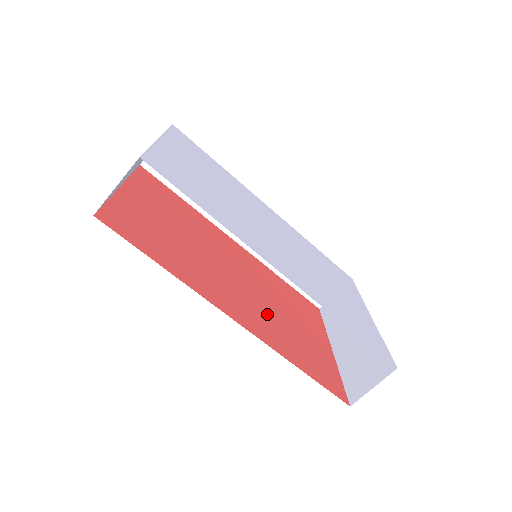
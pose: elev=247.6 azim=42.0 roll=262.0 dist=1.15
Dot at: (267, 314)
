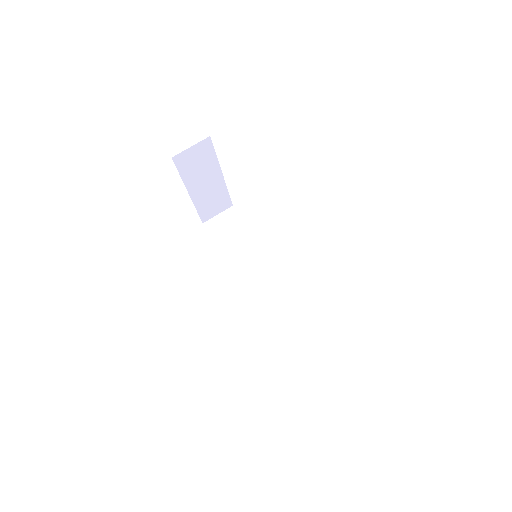
Dot at: occluded
